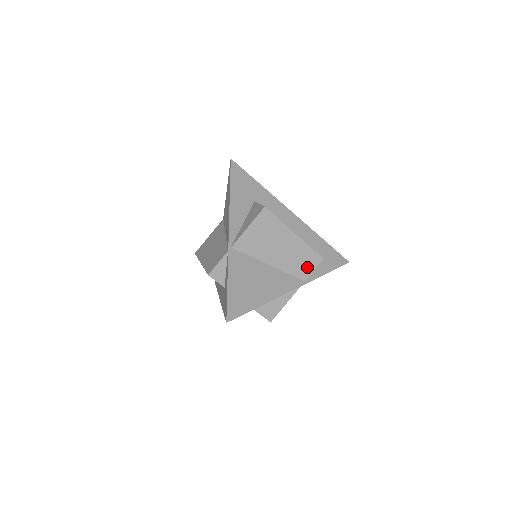
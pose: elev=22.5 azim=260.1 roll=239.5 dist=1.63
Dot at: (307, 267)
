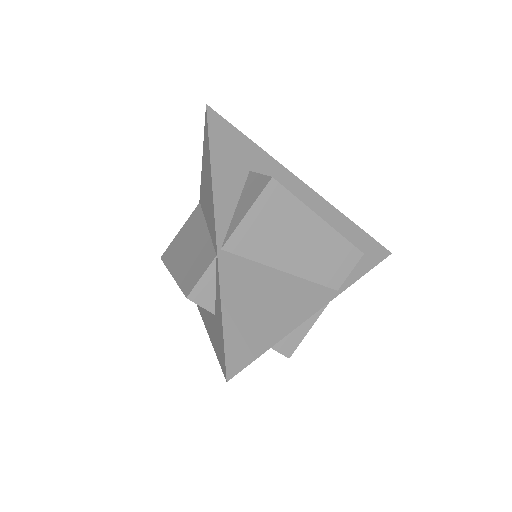
Dot at: (340, 269)
